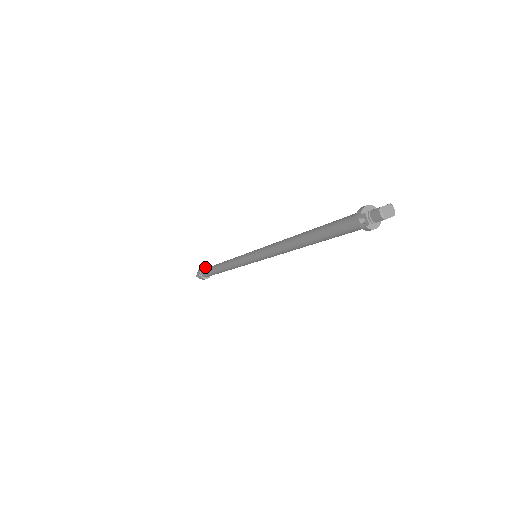
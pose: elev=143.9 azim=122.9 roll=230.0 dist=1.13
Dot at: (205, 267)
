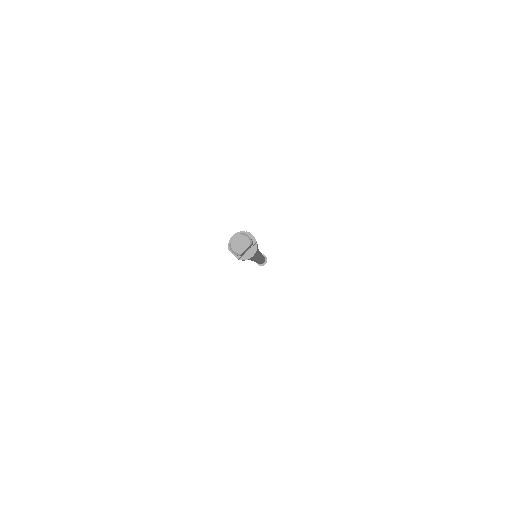
Dot at: occluded
